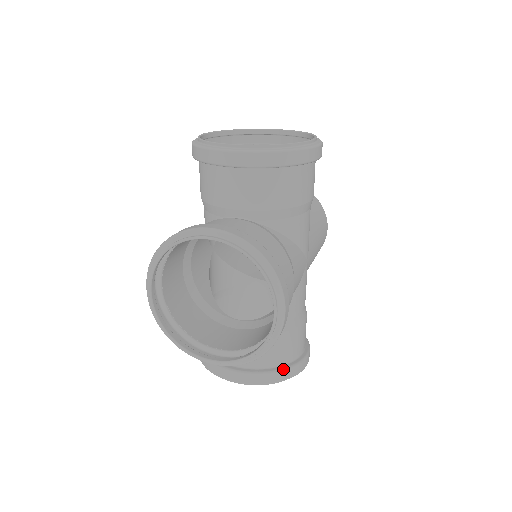
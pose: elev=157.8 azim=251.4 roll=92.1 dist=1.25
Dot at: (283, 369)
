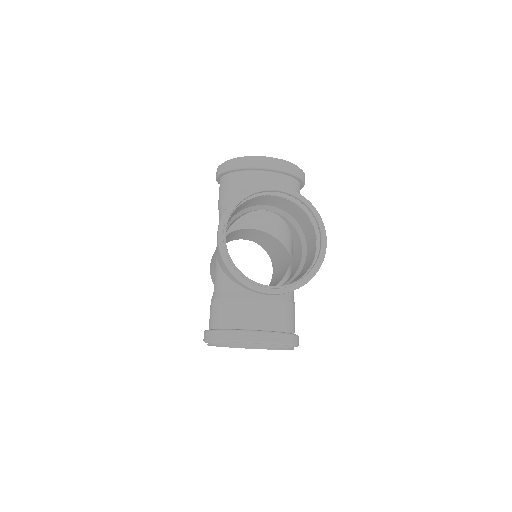
Dot at: (292, 334)
